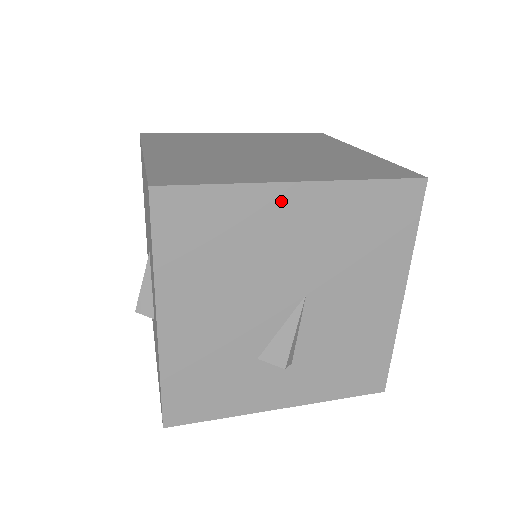
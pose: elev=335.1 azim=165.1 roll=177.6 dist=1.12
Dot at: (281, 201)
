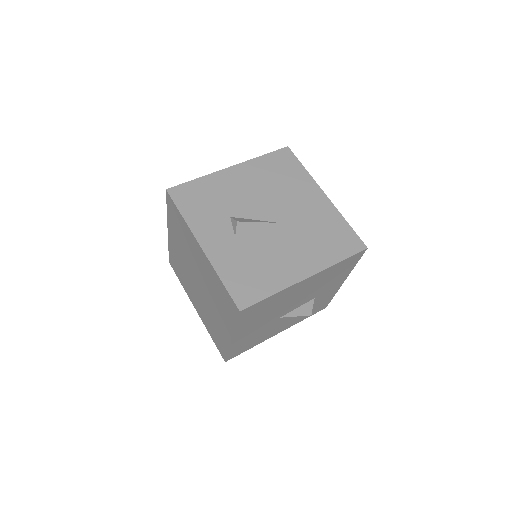
Dot at: (313, 191)
